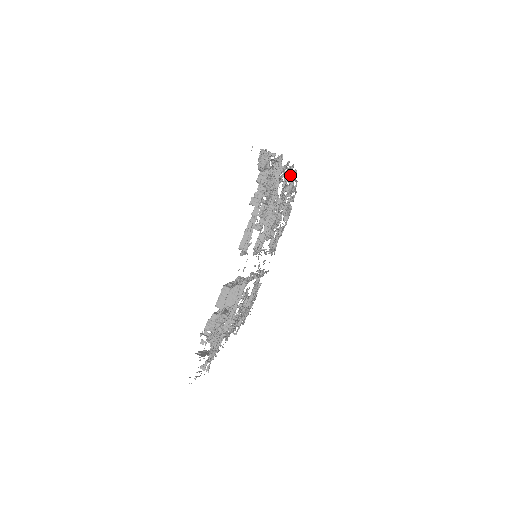
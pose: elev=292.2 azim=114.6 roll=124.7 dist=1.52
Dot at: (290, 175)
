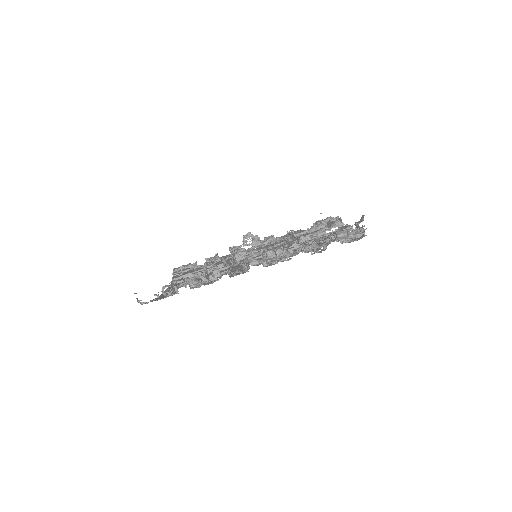
Dot at: occluded
